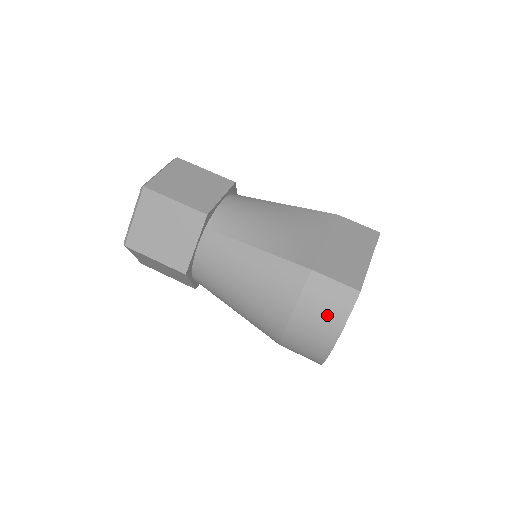
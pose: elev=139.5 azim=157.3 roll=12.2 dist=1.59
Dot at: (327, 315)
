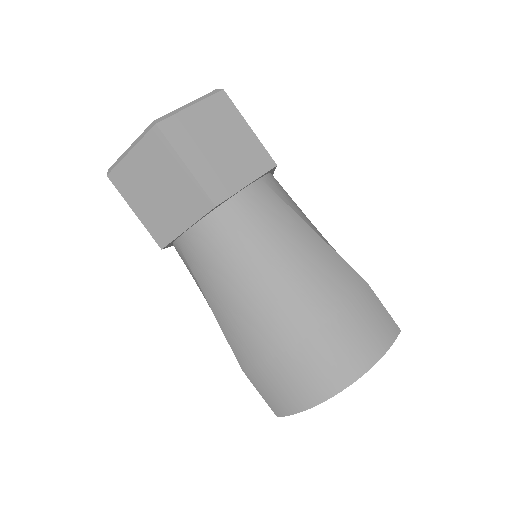
Dot at: (369, 337)
